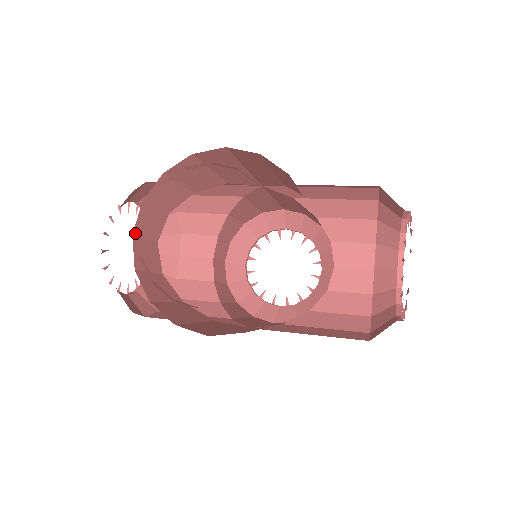
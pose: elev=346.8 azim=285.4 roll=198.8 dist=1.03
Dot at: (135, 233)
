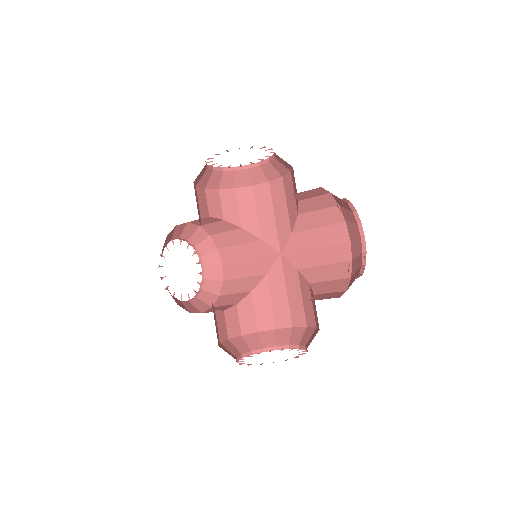
Dot at: (206, 191)
